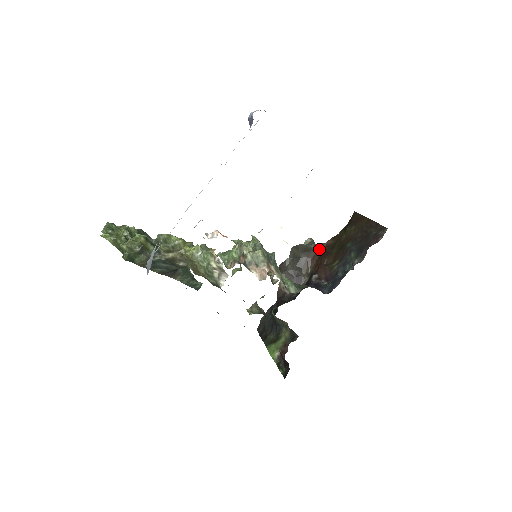
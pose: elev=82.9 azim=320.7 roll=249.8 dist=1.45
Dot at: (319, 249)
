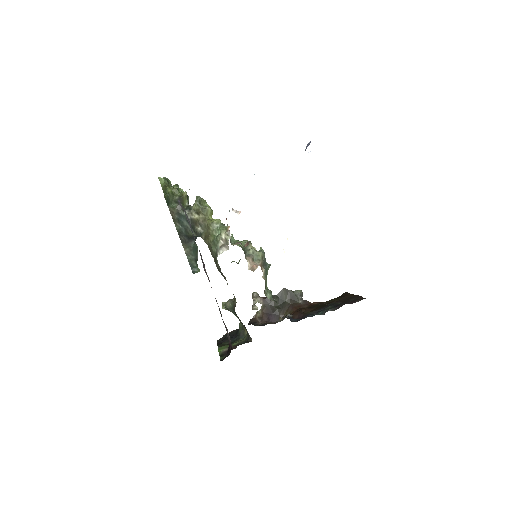
Dot at: (304, 304)
